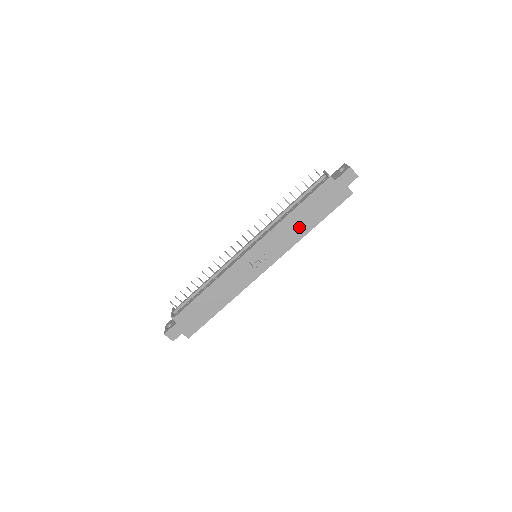
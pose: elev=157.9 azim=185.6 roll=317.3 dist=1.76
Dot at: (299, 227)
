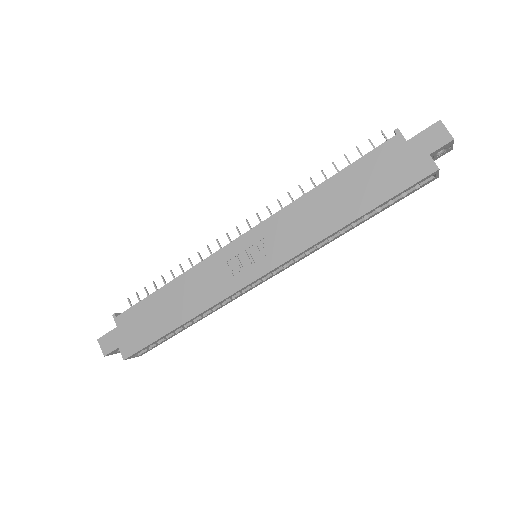
Dot at: (329, 213)
